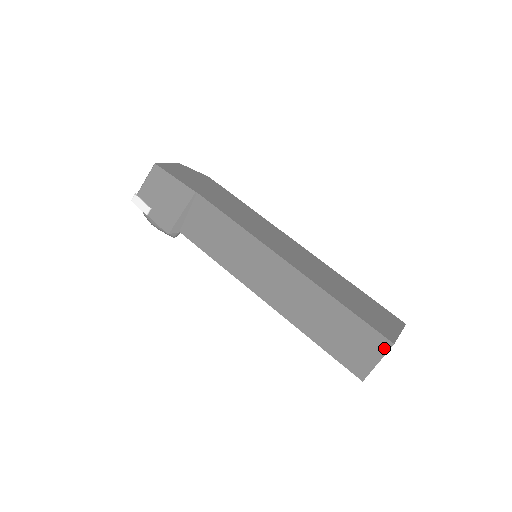
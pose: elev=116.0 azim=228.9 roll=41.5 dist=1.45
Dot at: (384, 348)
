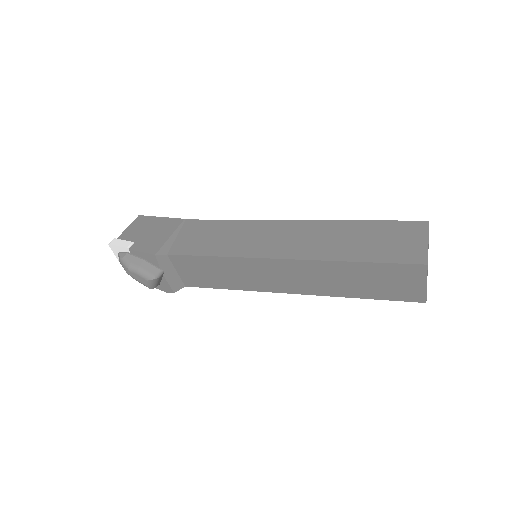
Dot at: (424, 228)
